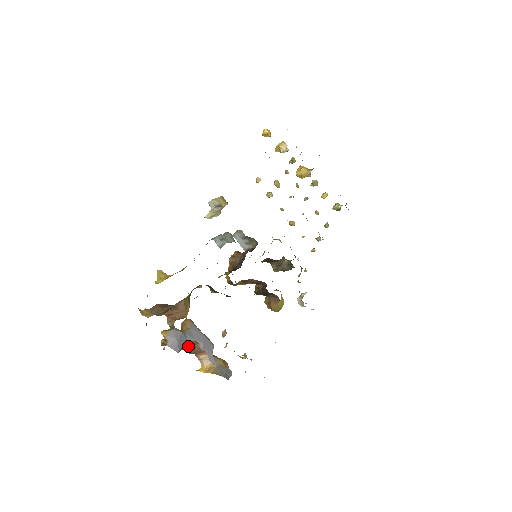
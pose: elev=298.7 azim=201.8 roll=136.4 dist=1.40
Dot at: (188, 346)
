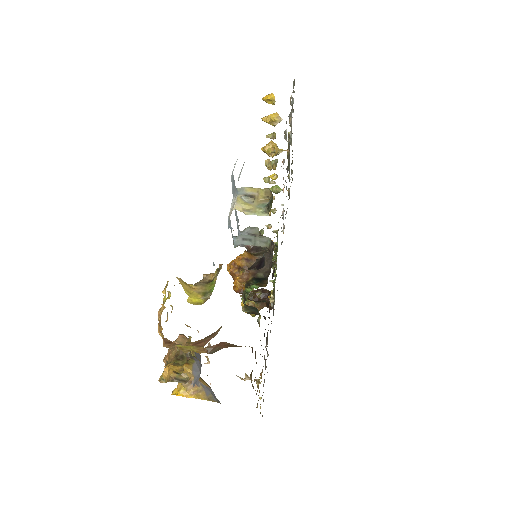
Dot at: occluded
